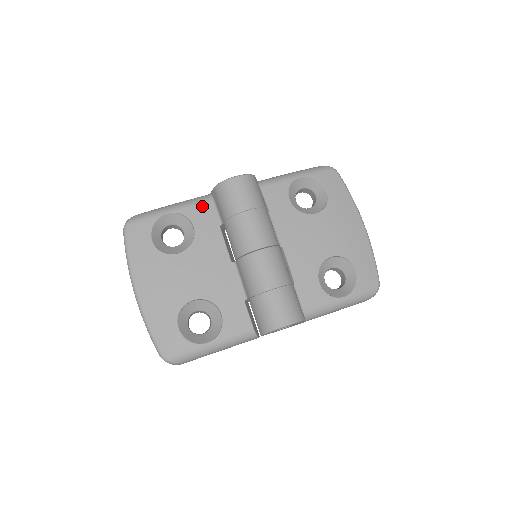
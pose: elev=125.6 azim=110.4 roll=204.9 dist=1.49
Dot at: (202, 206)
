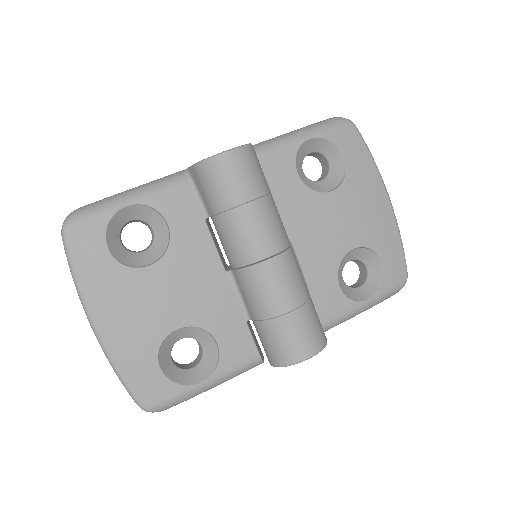
Dot at: (177, 191)
